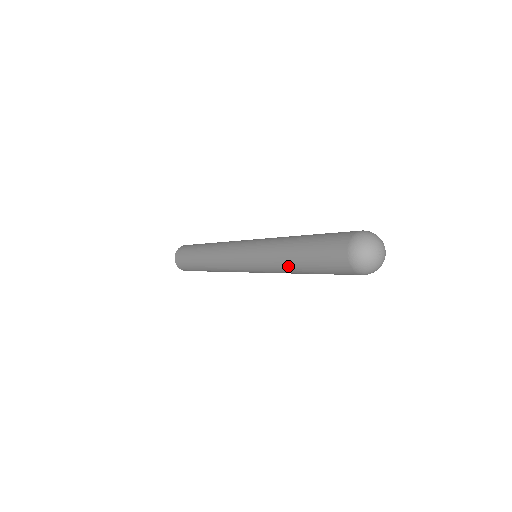
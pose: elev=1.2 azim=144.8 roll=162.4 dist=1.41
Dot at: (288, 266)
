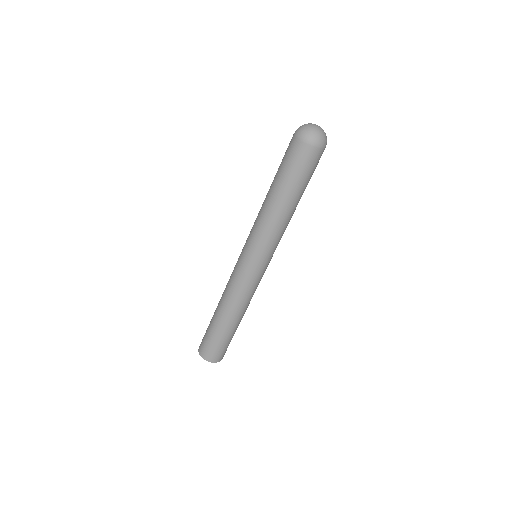
Dot at: occluded
